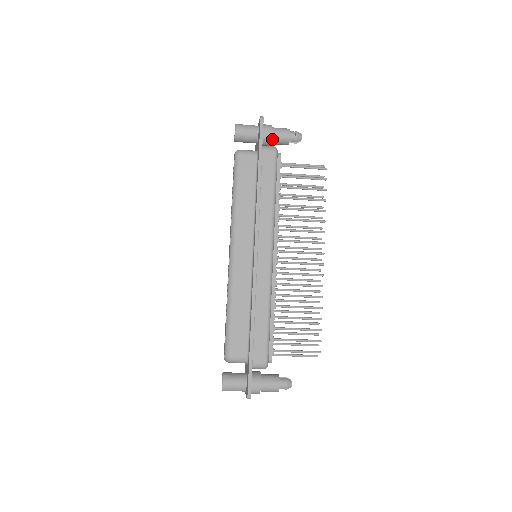
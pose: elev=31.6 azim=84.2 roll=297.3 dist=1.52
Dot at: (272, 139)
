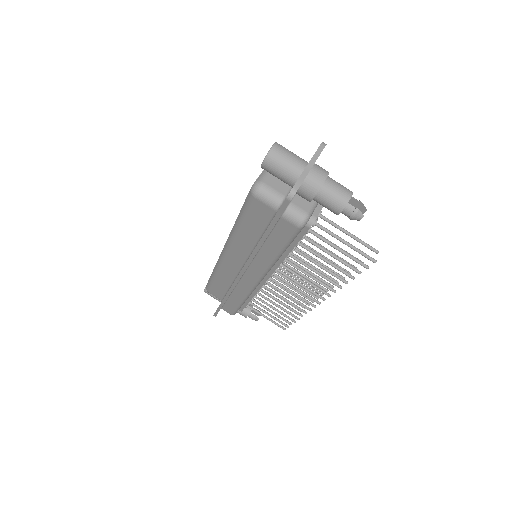
Dot at: occluded
